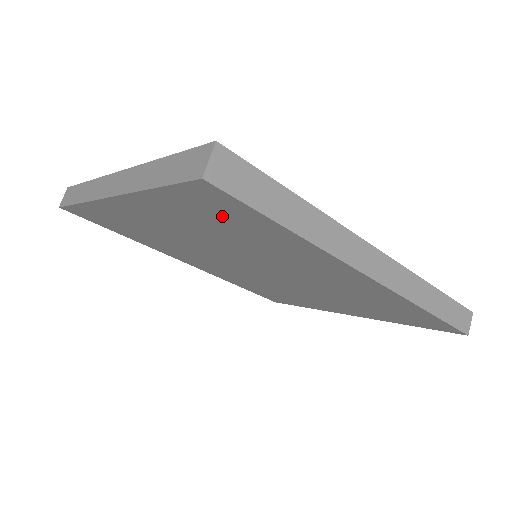
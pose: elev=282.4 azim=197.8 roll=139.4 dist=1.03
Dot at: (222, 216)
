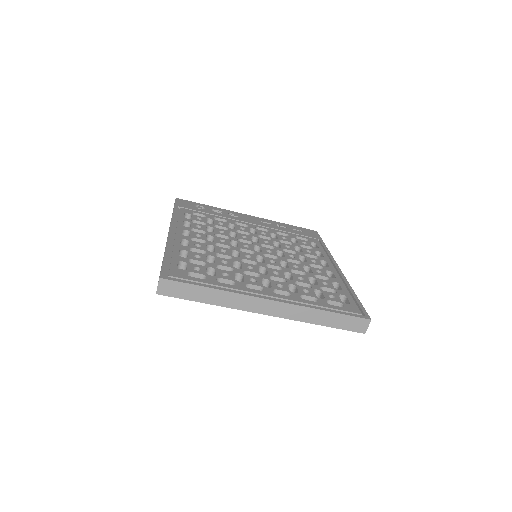
Dot at: occluded
